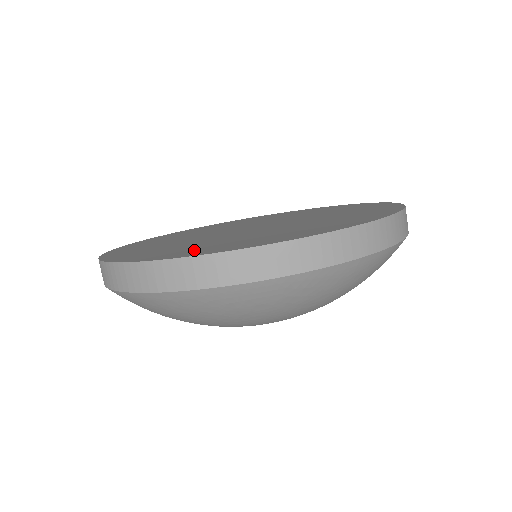
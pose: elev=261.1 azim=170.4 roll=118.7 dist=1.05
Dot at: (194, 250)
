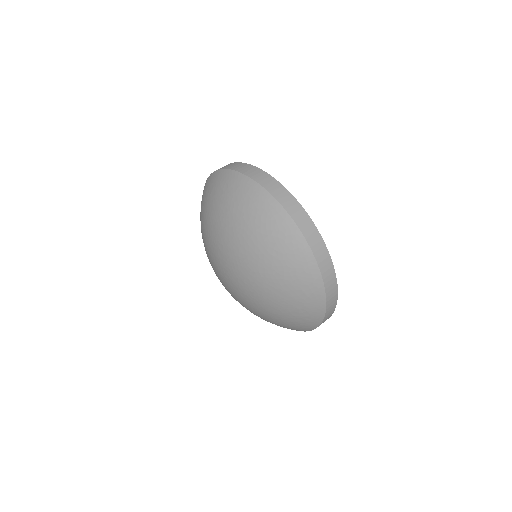
Dot at: occluded
